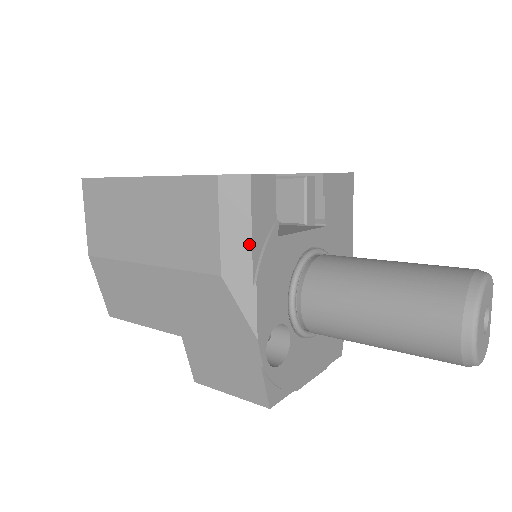
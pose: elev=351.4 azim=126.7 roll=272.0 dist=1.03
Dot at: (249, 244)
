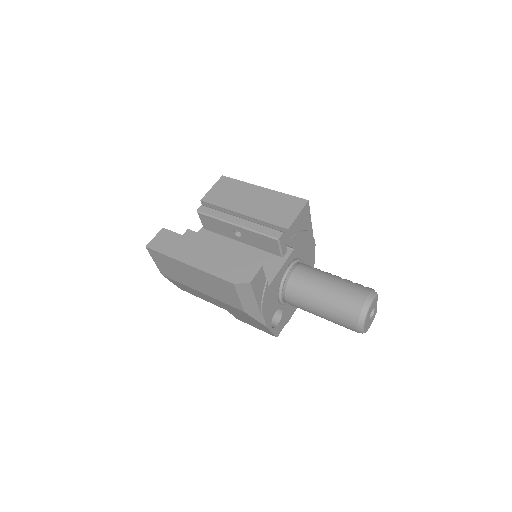
Dot at: (255, 302)
